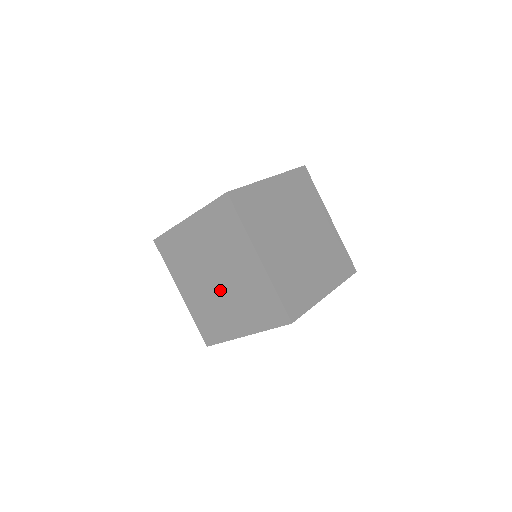
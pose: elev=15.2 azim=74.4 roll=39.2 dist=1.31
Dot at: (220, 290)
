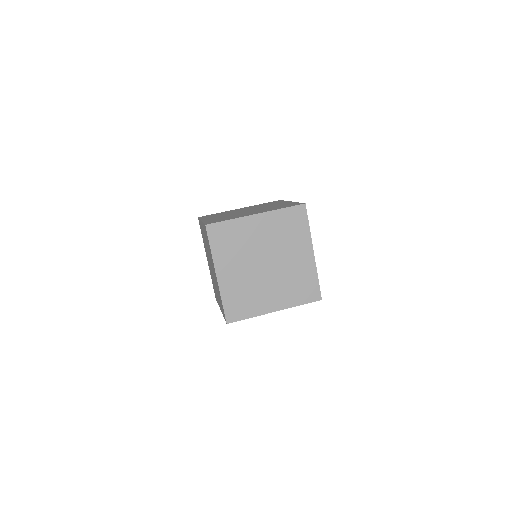
Dot at: (266, 274)
